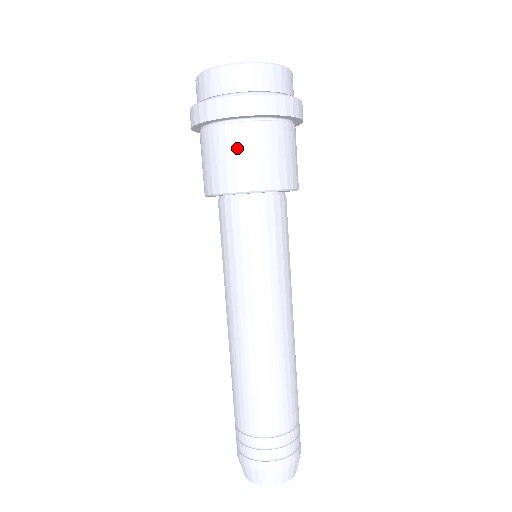
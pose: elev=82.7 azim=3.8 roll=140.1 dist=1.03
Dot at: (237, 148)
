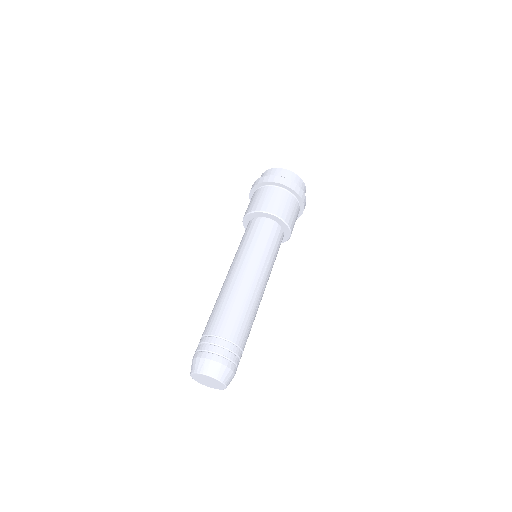
Dot at: (254, 197)
